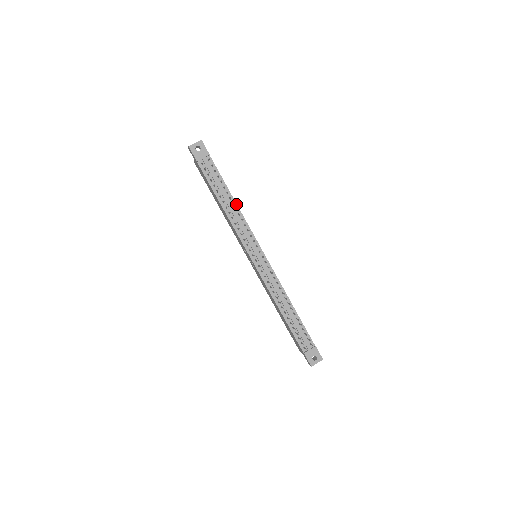
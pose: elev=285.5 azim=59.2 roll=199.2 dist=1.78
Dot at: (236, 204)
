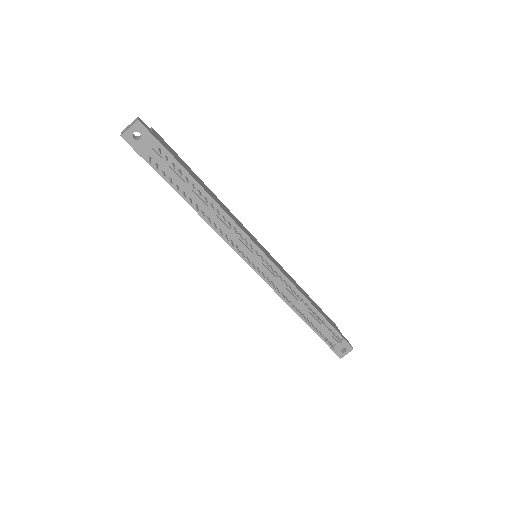
Dot at: (216, 203)
